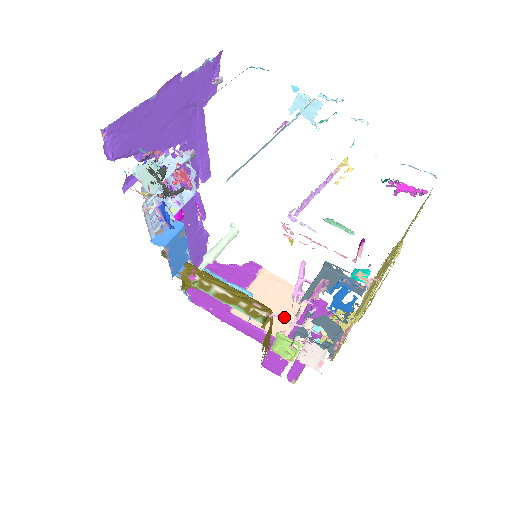
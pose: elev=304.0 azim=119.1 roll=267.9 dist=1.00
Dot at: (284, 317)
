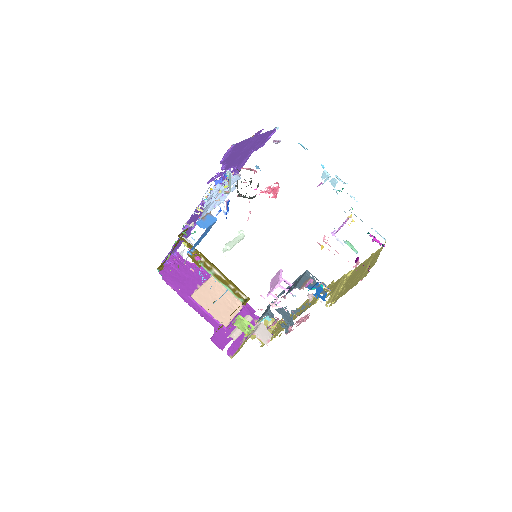
Dot at: (226, 312)
